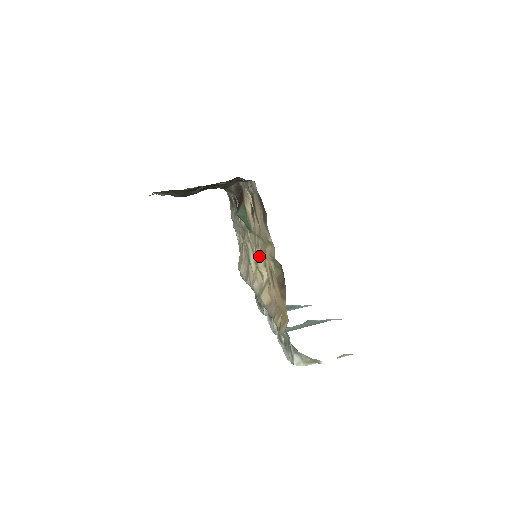
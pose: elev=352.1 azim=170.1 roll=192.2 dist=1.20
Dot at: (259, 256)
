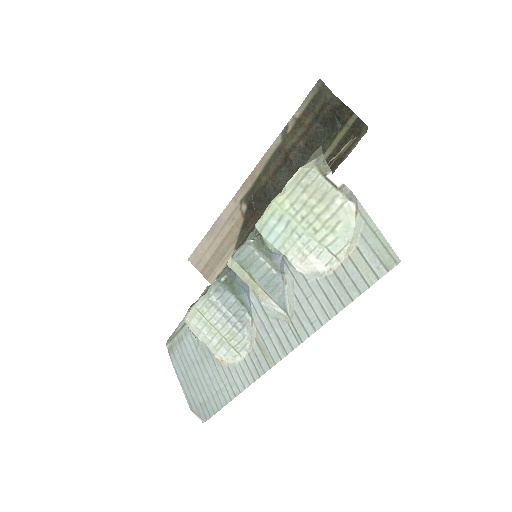
Dot at: occluded
